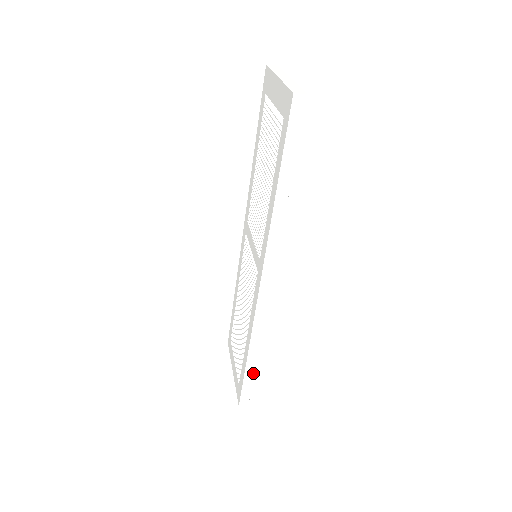
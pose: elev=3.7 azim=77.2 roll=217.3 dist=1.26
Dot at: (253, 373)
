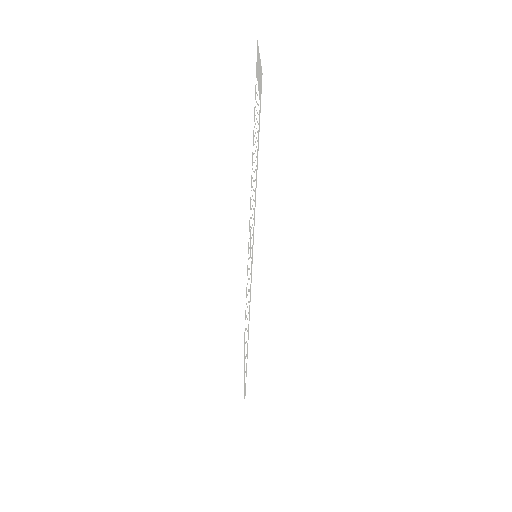
Dot at: (256, 381)
